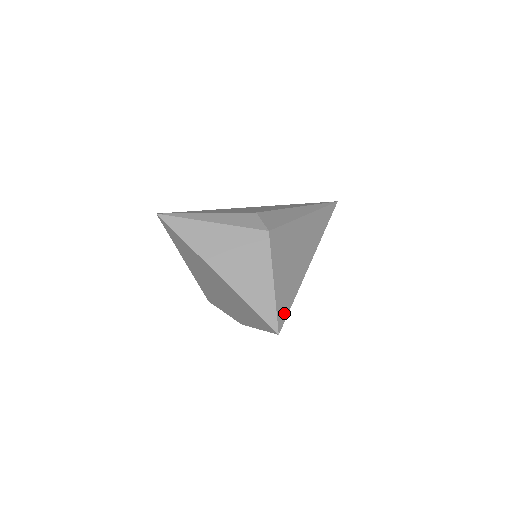
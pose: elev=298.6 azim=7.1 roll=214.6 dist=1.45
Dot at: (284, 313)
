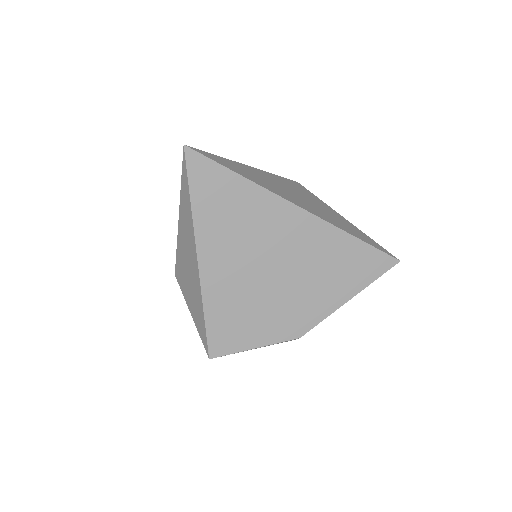
Dot at: occluded
